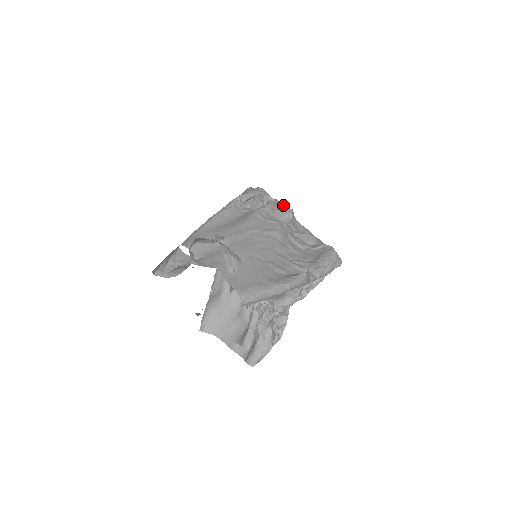
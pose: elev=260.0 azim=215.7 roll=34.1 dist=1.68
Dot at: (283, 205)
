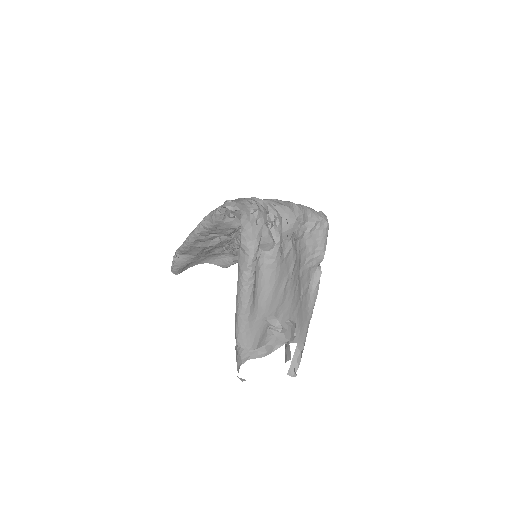
Dot at: (282, 213)
